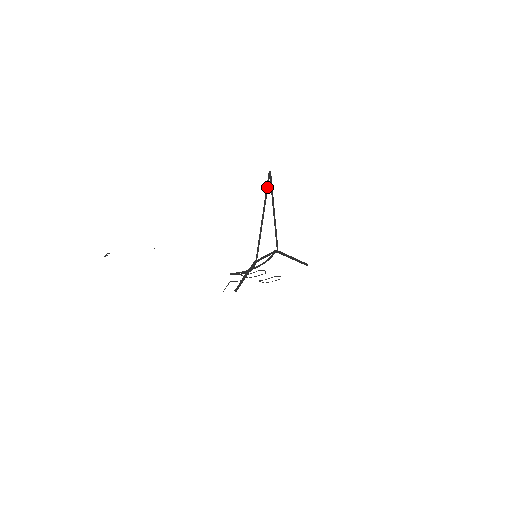
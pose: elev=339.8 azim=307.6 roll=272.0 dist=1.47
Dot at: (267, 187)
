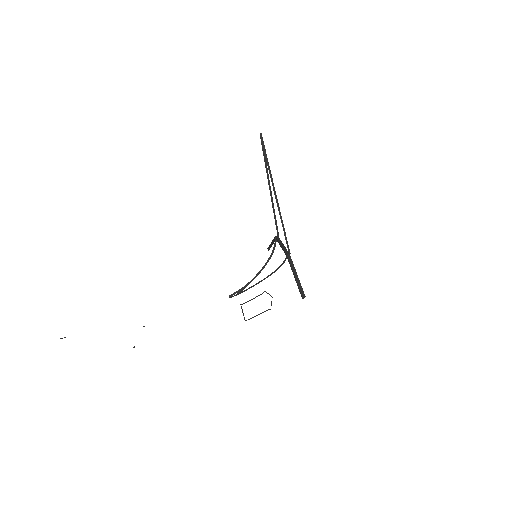
Dot at: (266, 155)
